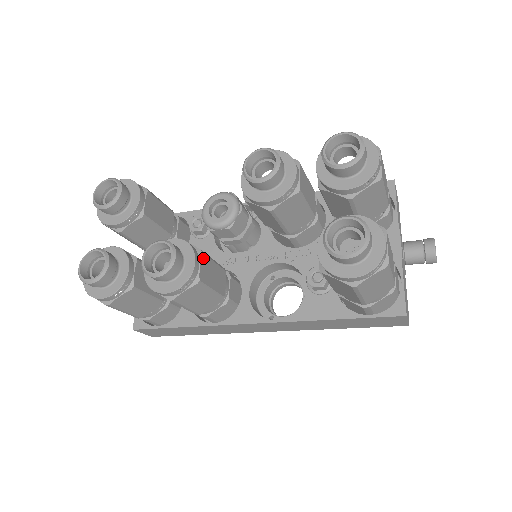
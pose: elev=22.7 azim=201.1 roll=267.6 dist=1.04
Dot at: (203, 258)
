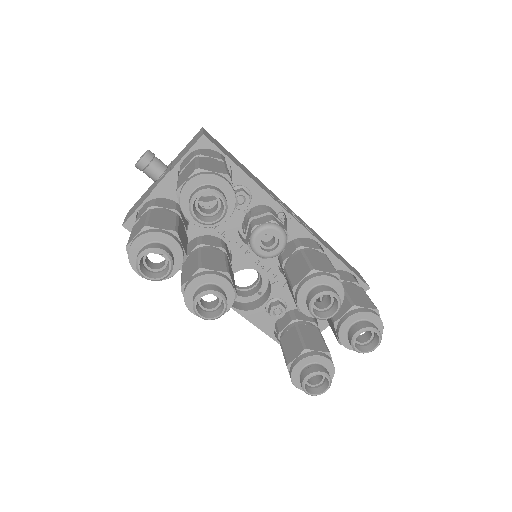
Dot at: occluded
